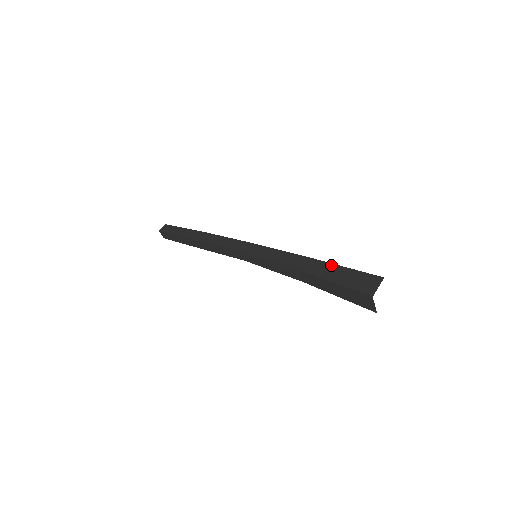
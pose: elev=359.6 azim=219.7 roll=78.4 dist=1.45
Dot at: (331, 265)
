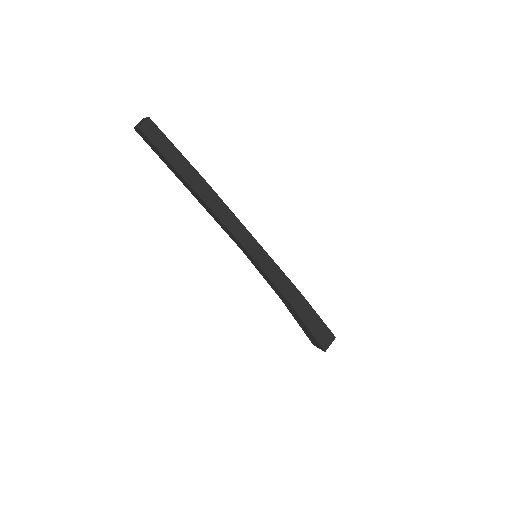
Dot at: (312, 310)
